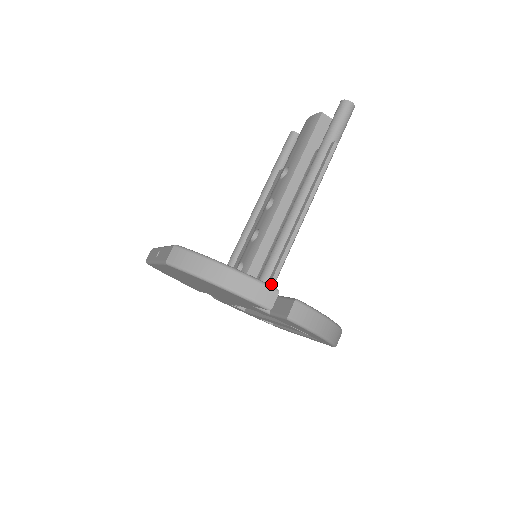
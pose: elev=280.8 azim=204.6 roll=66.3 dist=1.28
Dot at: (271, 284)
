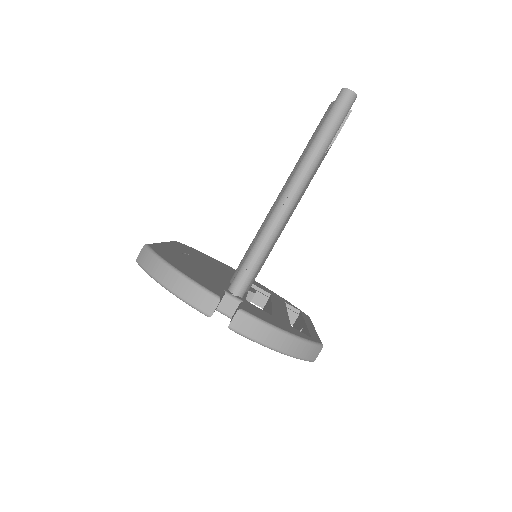
Dot at: (237, 289)
